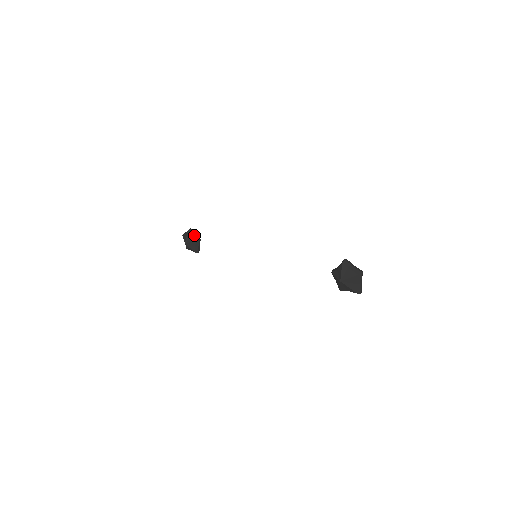
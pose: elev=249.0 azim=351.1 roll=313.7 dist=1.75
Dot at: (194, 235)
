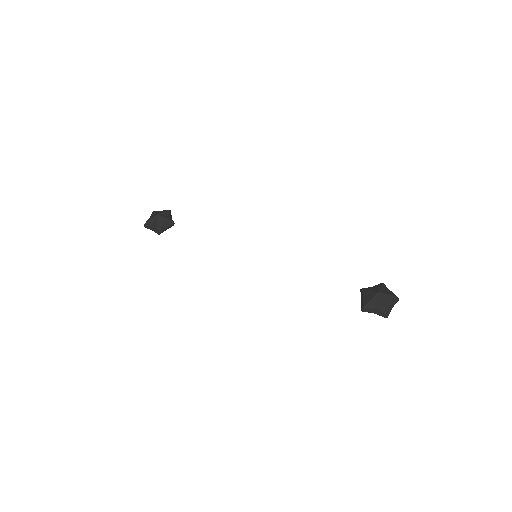
Dot at: (171, 217)
